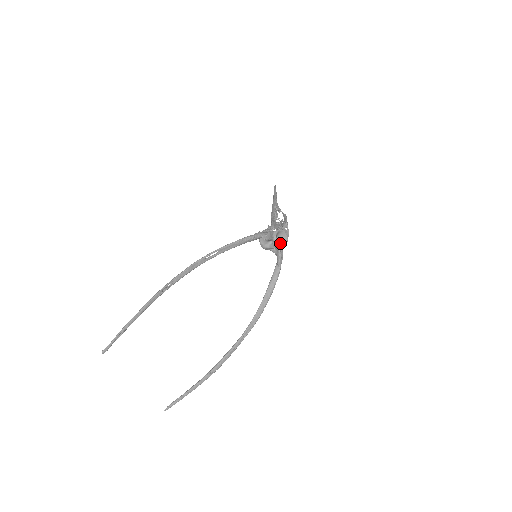
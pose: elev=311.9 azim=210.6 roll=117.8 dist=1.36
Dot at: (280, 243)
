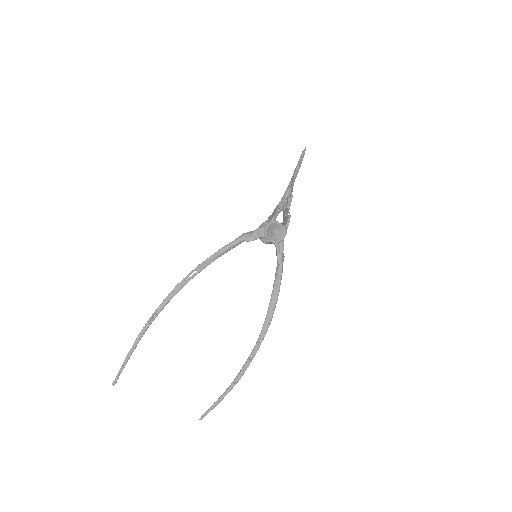
Dot at: (278, 236)
